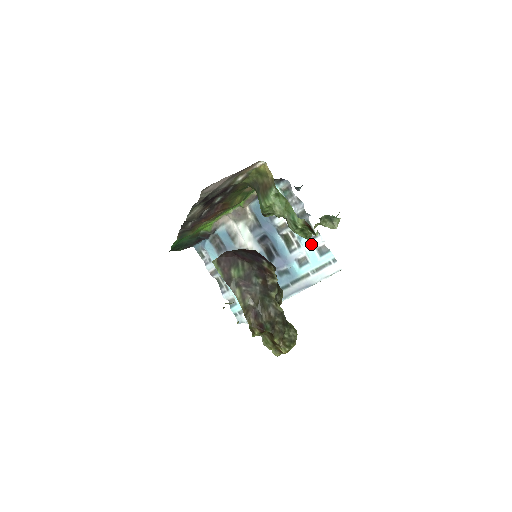
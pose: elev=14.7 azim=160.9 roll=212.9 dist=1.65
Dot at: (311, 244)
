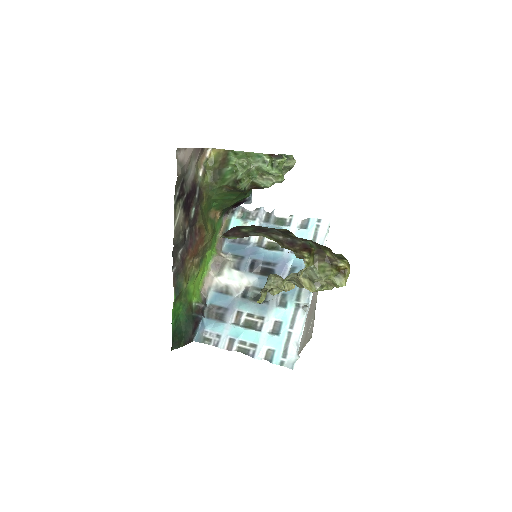
Dot at: (292, 228)
